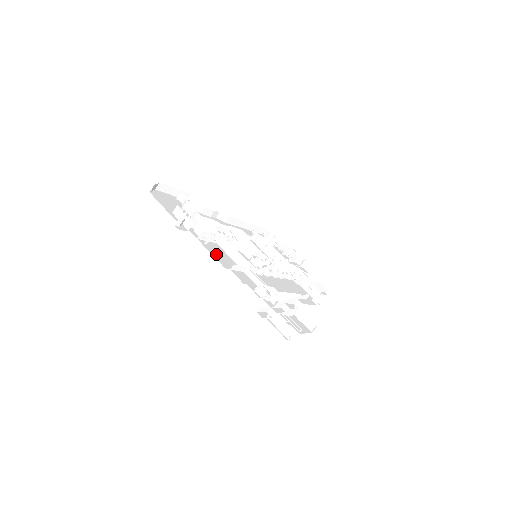
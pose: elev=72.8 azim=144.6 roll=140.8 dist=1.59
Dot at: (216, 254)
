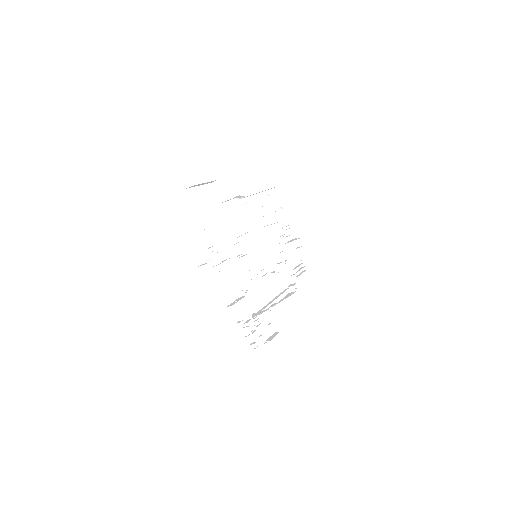
Dot at: (223, 285)
